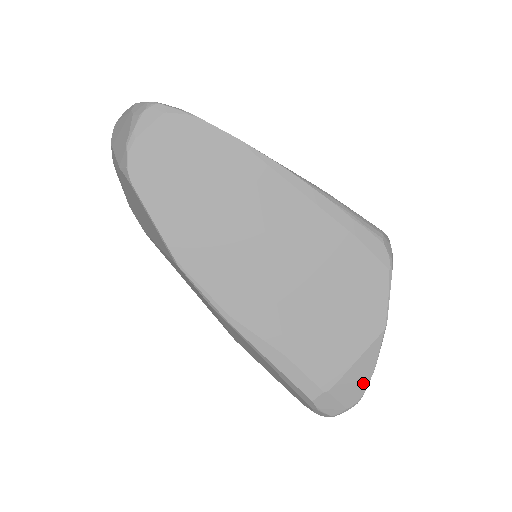
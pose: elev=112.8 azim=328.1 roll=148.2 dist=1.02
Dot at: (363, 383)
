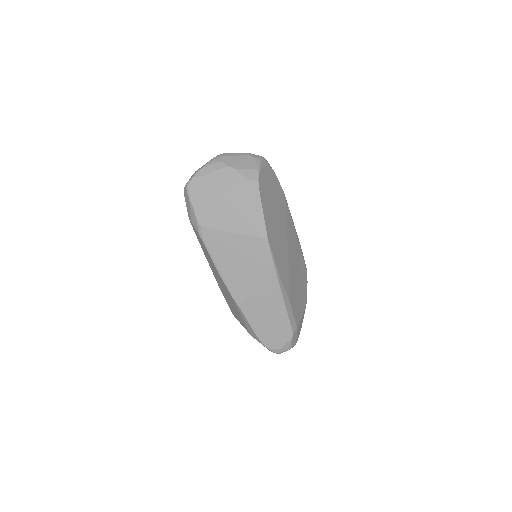
Dot at: (300, 329)
